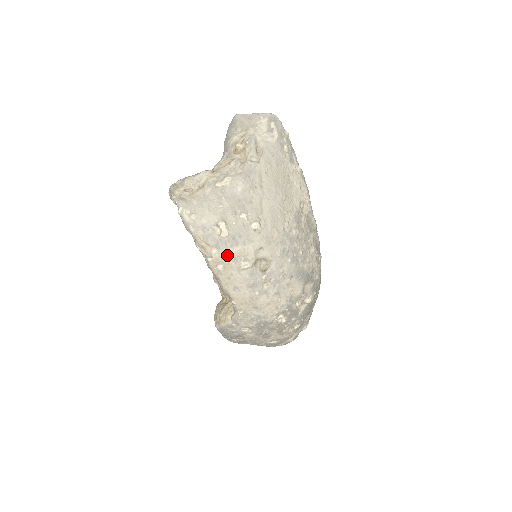
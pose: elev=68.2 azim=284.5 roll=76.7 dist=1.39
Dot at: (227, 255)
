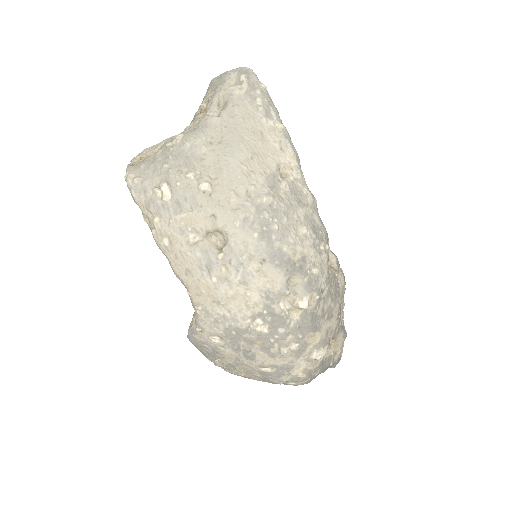
Dot at: (170, 224)
